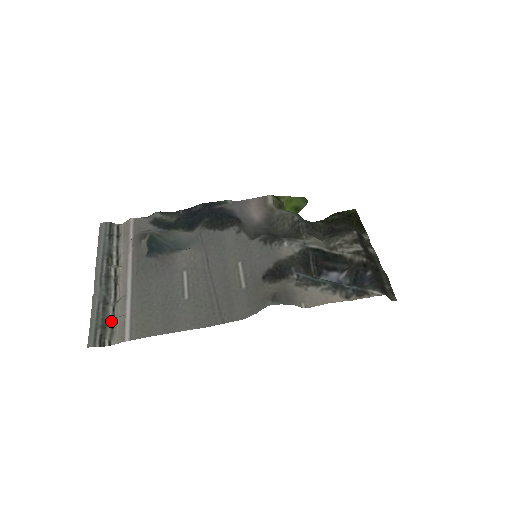
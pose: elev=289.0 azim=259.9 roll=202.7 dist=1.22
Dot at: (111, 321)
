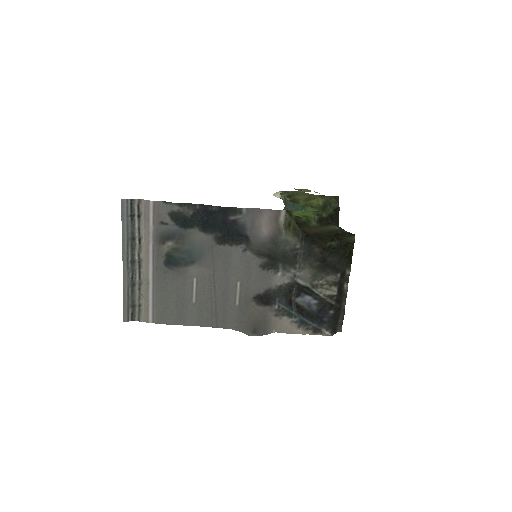
Dot at: (138, 300)
